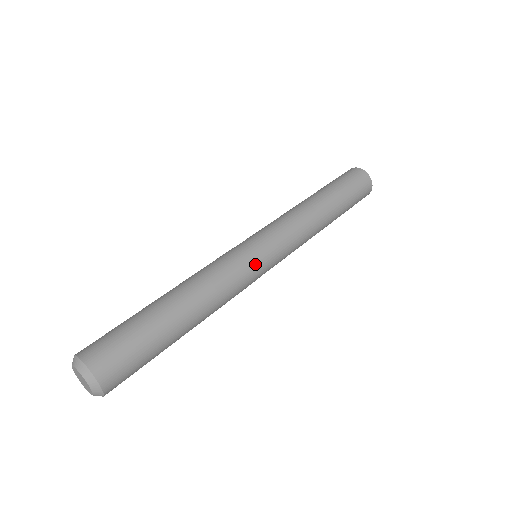
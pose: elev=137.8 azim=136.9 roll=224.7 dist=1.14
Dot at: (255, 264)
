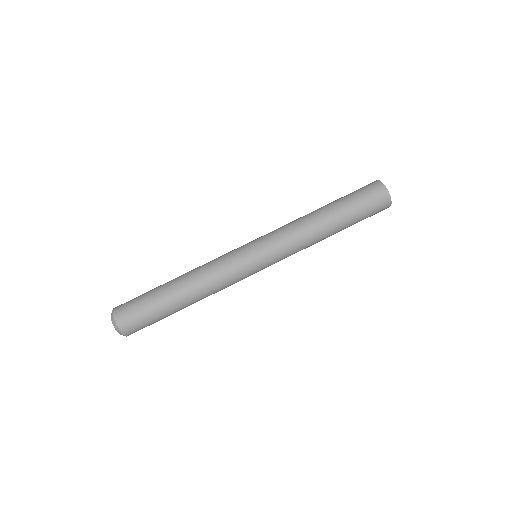
Dot at: (245, 264)
